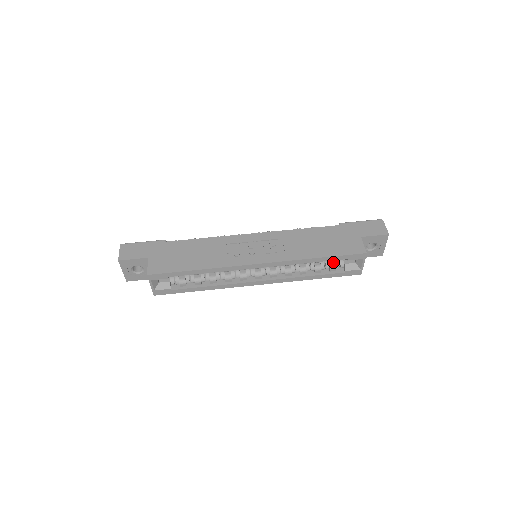
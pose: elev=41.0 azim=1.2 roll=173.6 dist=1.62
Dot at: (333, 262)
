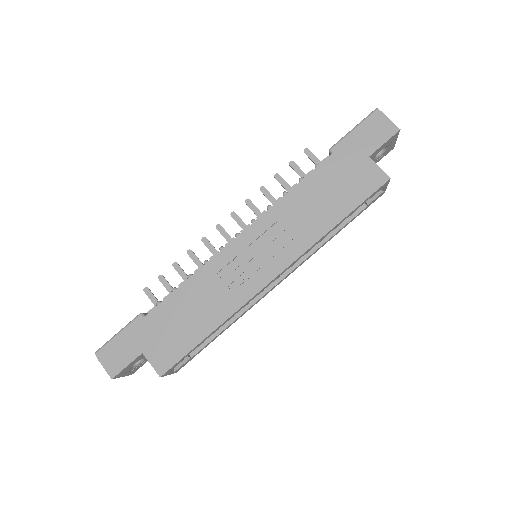
Dot at: occluded
